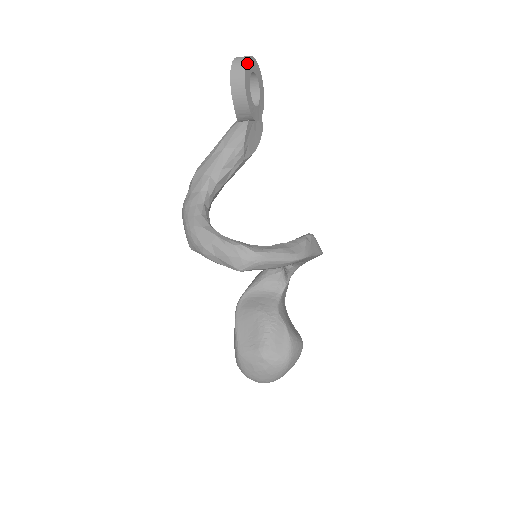
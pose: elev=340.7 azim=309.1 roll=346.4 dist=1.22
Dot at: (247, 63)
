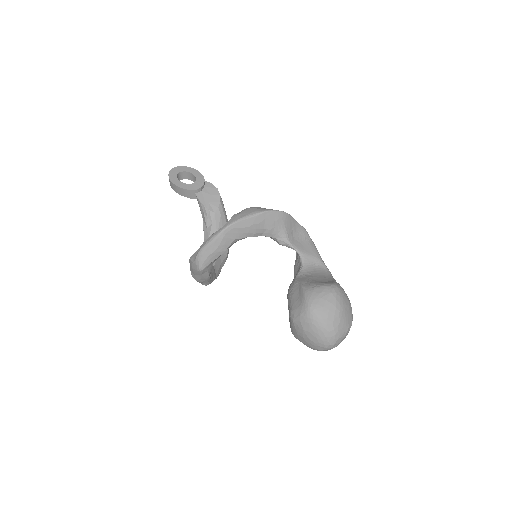
Dot at: (170, 173)
